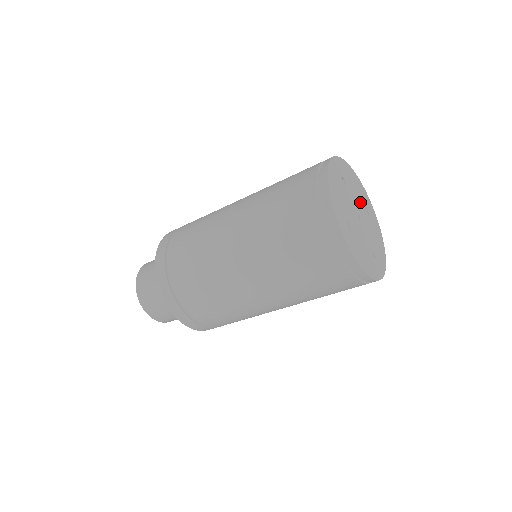
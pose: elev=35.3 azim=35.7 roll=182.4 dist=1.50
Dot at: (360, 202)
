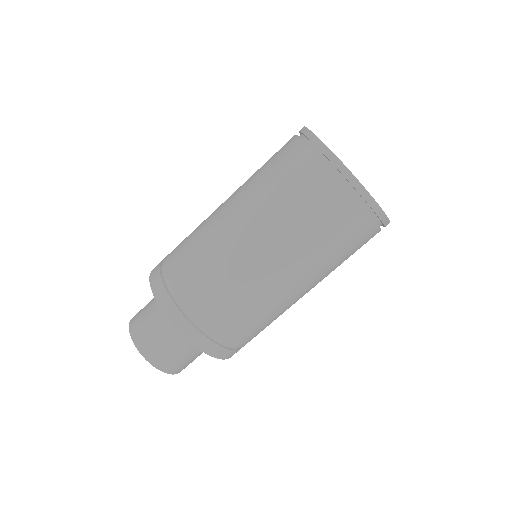
Dot at: occluded
